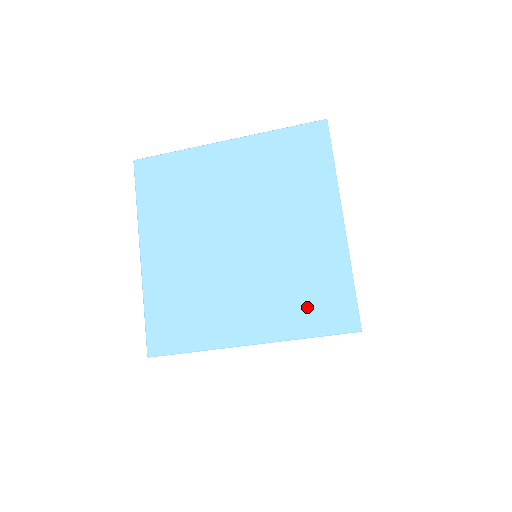
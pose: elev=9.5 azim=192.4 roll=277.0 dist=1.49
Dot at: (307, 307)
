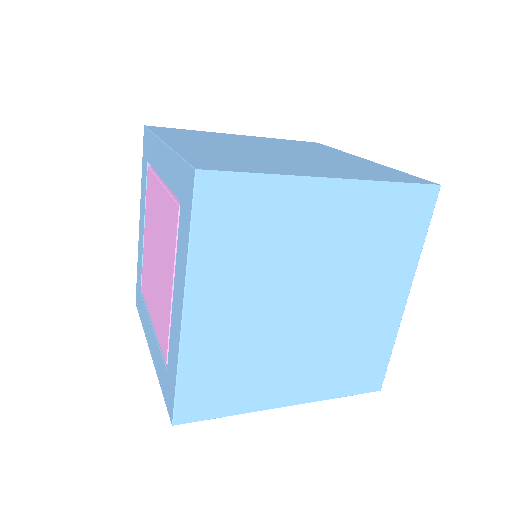
Dot at: (376, 174)
